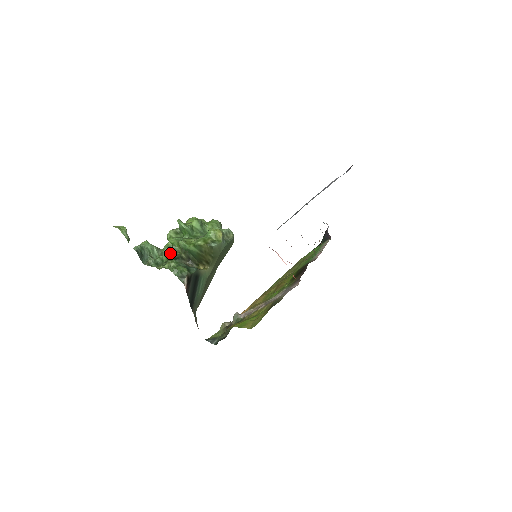
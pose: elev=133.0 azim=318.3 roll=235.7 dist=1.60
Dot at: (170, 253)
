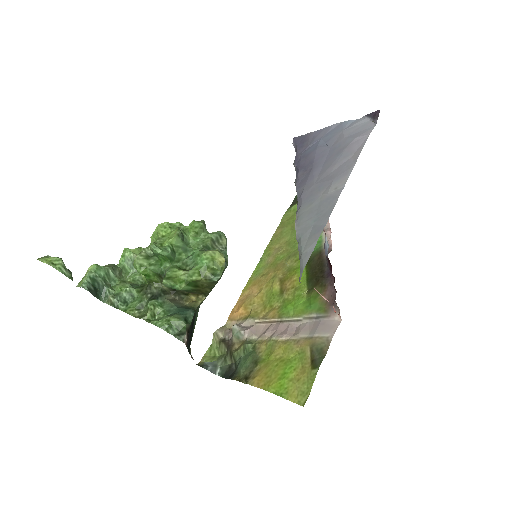
Dot at: (132, 270)
